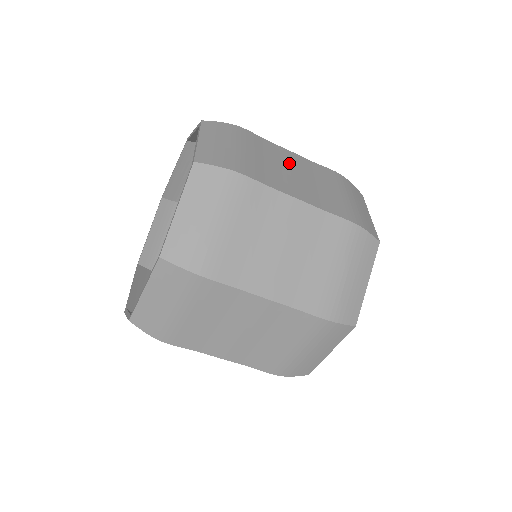
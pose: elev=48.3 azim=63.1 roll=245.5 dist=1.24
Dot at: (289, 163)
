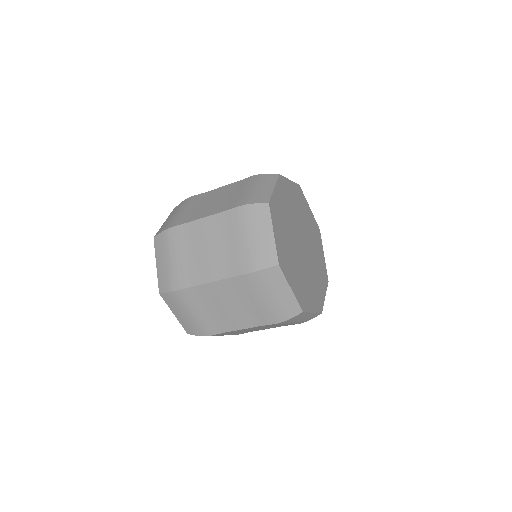
Dot at: (213, 197)
